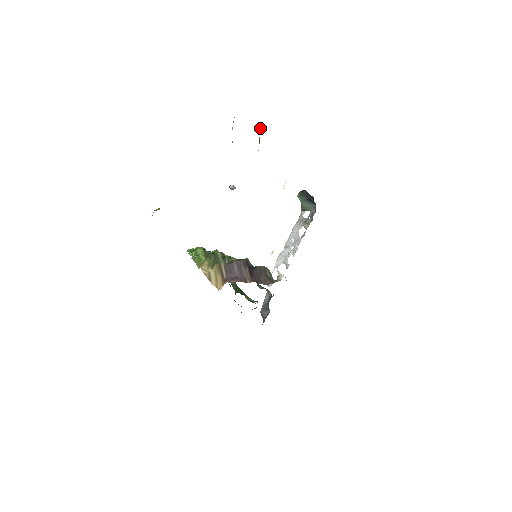
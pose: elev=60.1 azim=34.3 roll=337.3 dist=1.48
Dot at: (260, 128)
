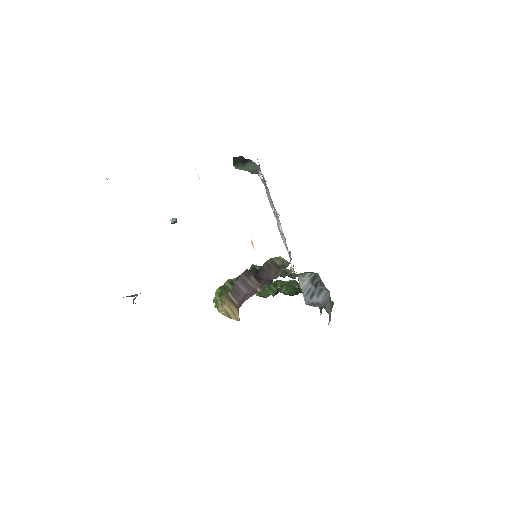
Dot at: occluded
